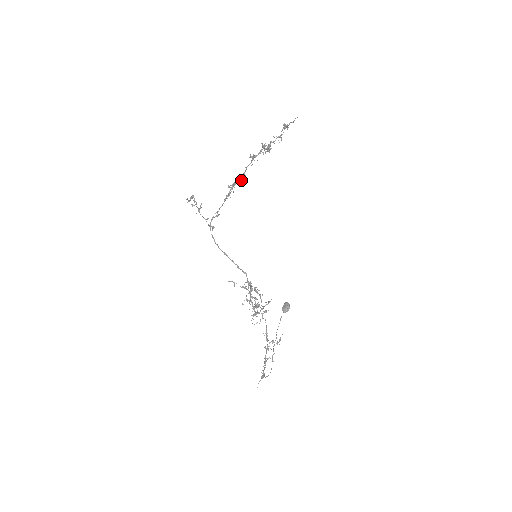
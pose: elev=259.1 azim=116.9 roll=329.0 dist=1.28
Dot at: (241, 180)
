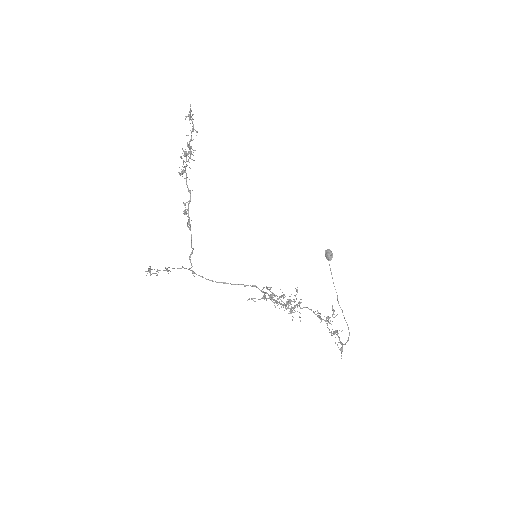
Dot at: (190, 199)
